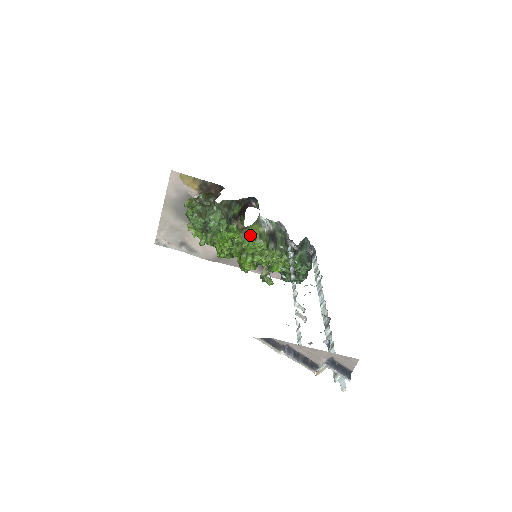
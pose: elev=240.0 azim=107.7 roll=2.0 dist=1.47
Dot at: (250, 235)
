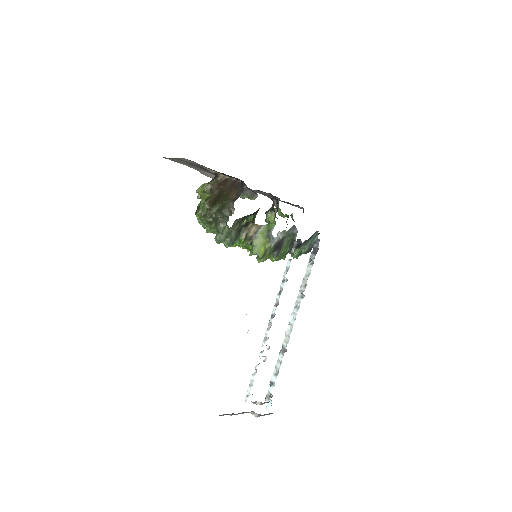
Dot at: (254, 254)
